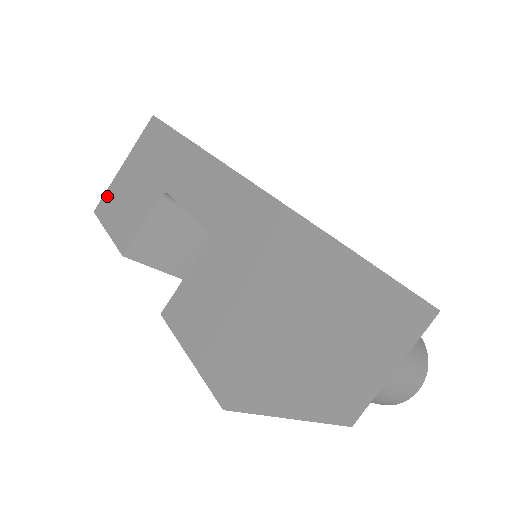
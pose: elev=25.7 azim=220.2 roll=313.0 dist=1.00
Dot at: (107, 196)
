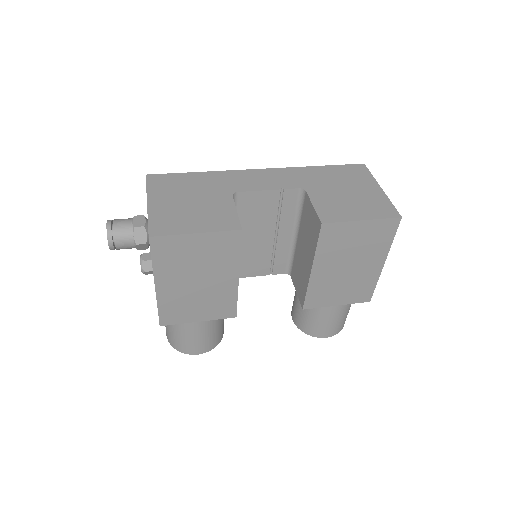
Dot at: (156, 222)
